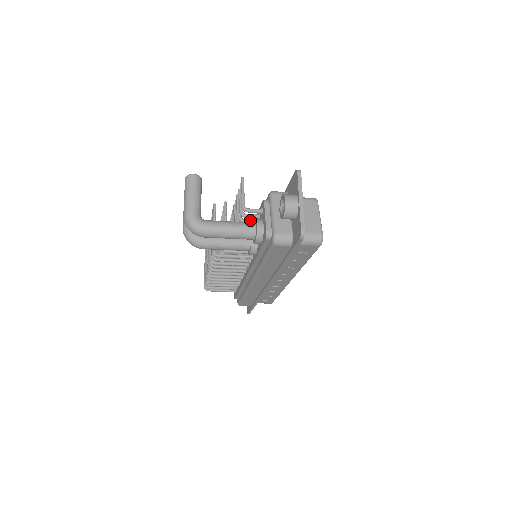
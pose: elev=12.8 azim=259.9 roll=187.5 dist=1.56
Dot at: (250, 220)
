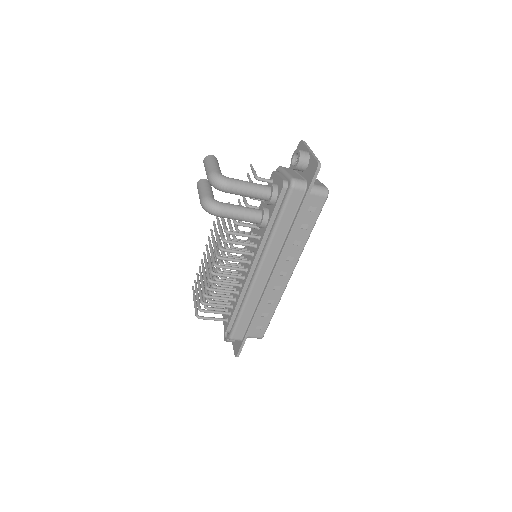
Dot at: occluded
